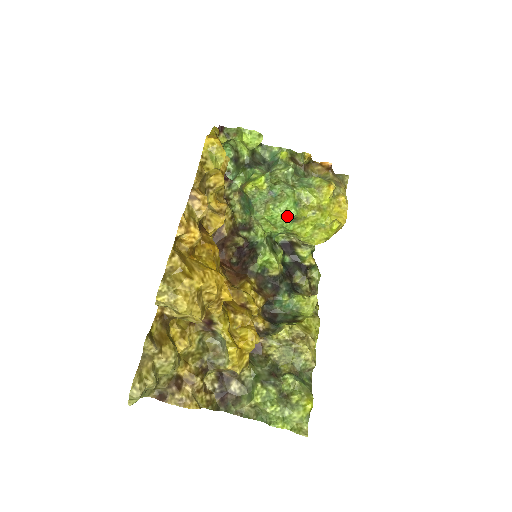
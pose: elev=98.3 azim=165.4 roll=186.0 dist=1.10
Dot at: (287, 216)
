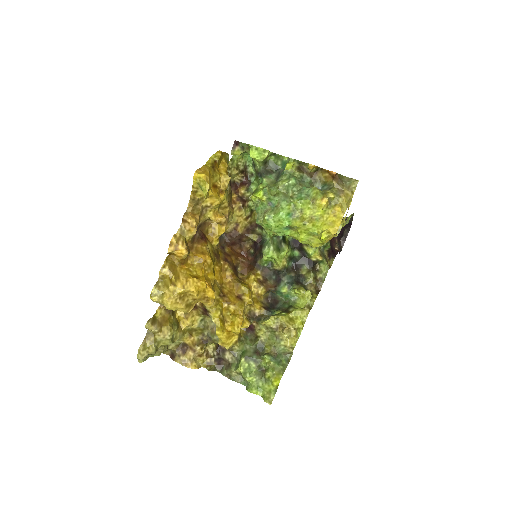
Dot at: (281, 226)
